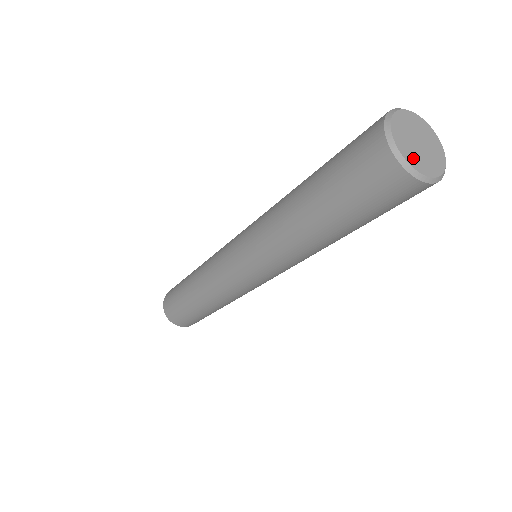
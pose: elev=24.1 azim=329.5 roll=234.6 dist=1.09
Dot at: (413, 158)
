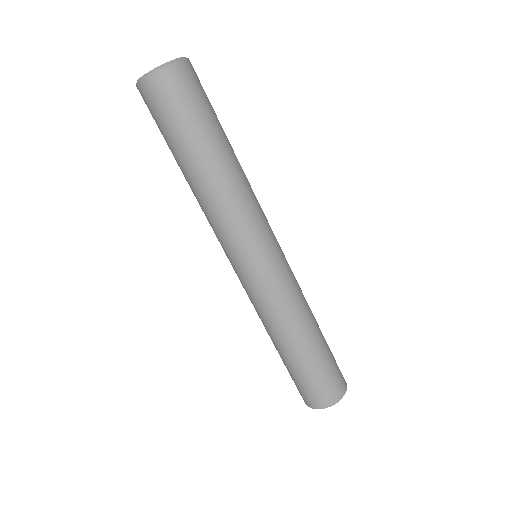
Dot at: occluded
